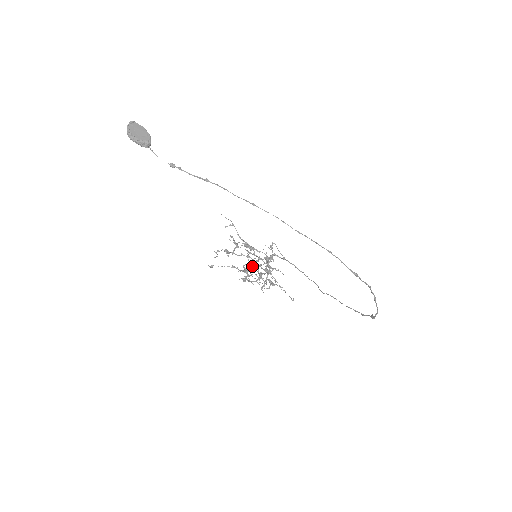
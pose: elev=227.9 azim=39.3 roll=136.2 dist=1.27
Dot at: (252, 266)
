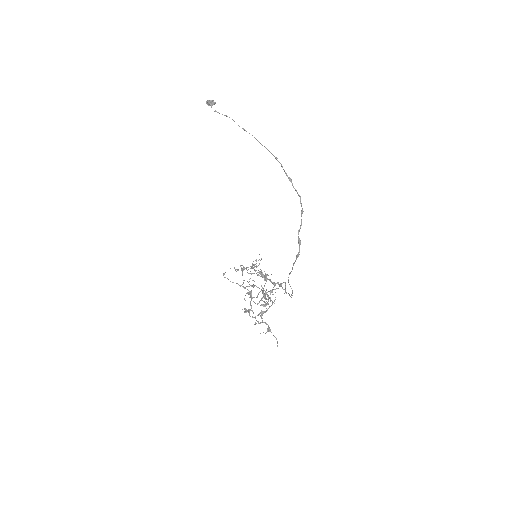
Dot at: (251, 273)
